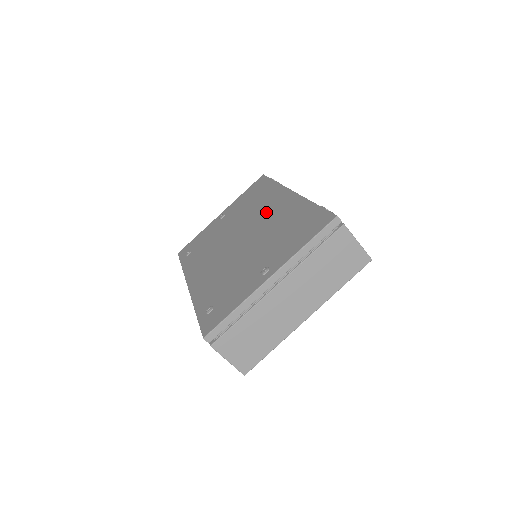
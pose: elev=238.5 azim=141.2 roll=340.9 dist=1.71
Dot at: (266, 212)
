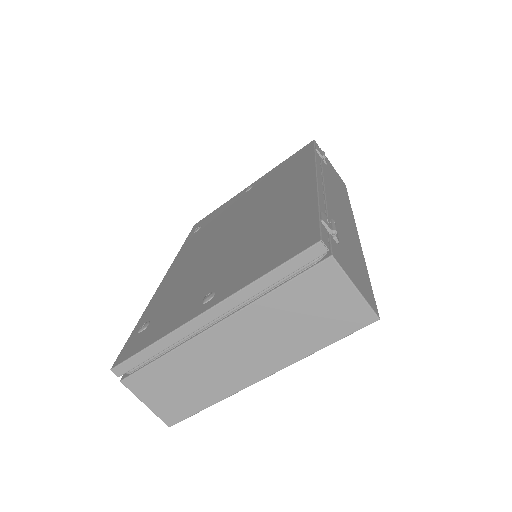
Dot at: (276, 199)
